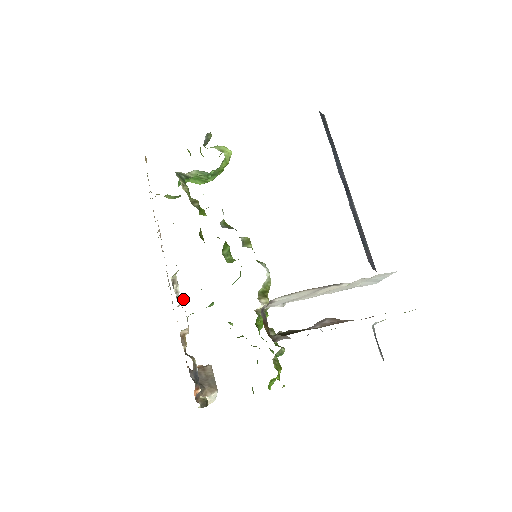
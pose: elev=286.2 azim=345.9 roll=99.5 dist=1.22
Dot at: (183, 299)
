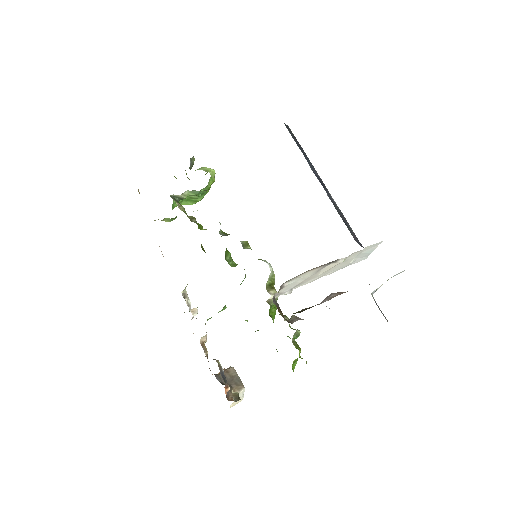
Dot at: (196, 310)
